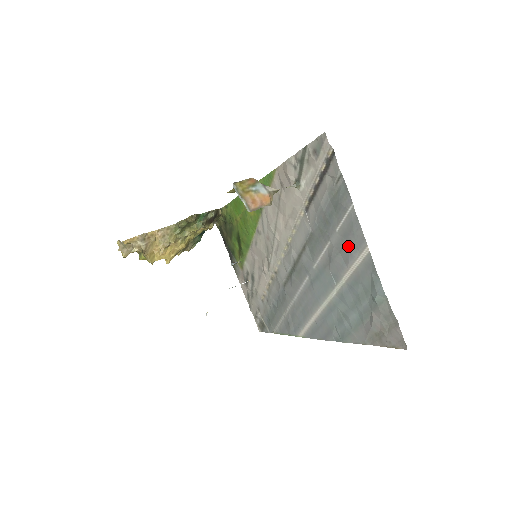
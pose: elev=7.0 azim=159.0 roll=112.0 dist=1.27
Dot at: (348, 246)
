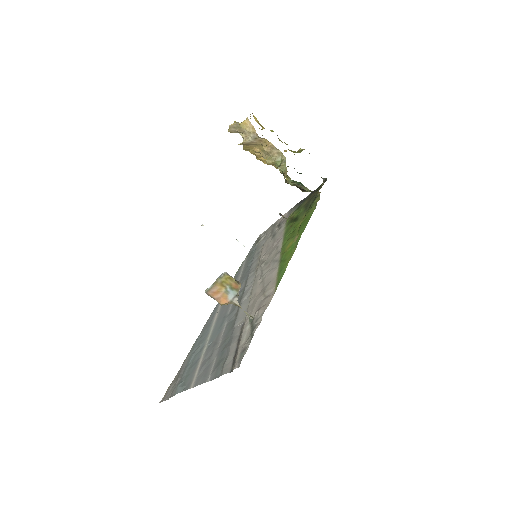
Dot at: (204, 367)
